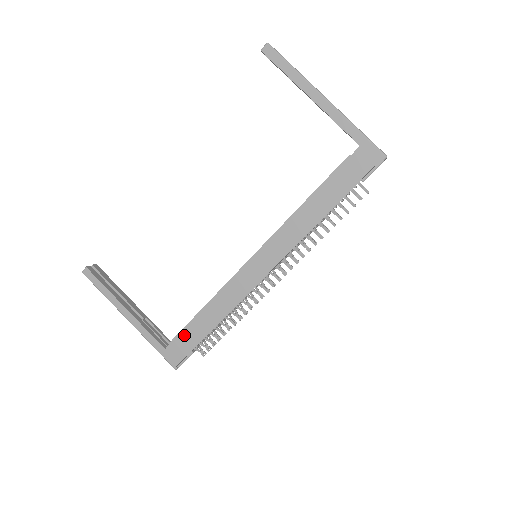
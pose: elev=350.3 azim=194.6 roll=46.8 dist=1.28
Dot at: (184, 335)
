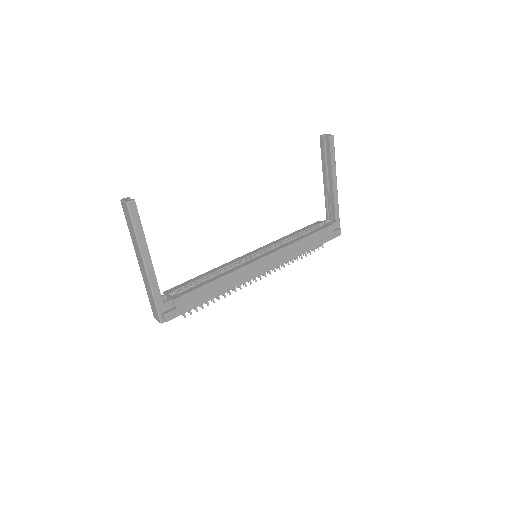
Dot at: (189, 297)
